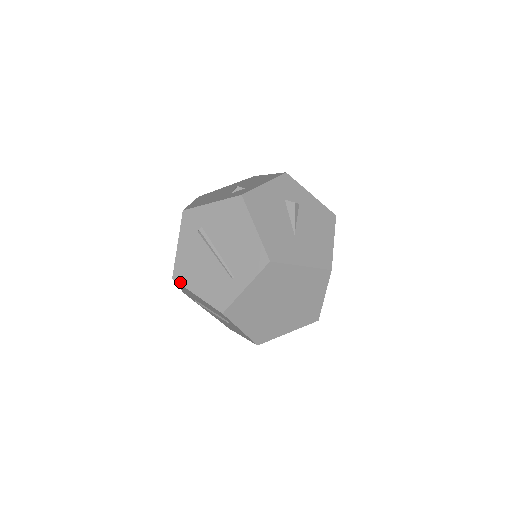
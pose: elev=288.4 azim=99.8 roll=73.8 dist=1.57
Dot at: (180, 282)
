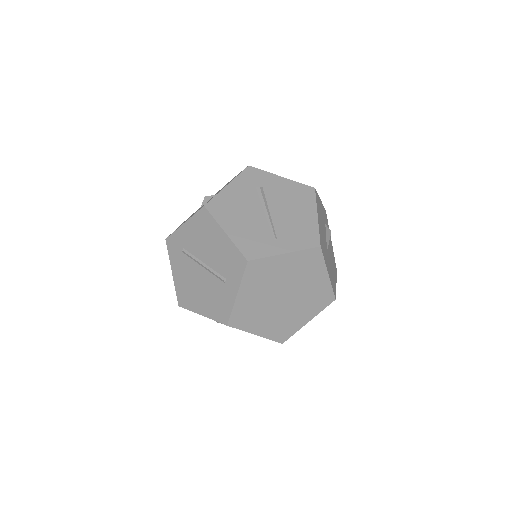
Dot at: (212, 213)
